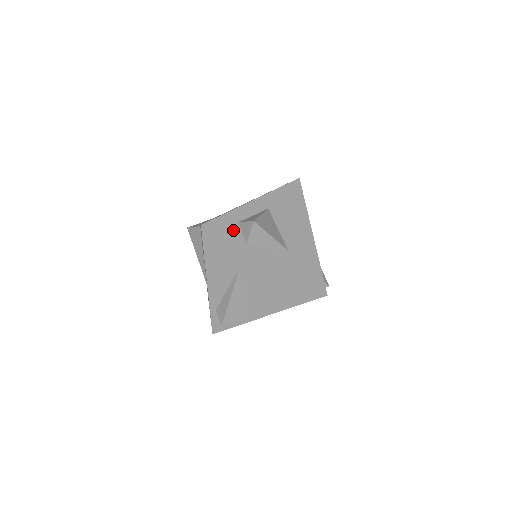
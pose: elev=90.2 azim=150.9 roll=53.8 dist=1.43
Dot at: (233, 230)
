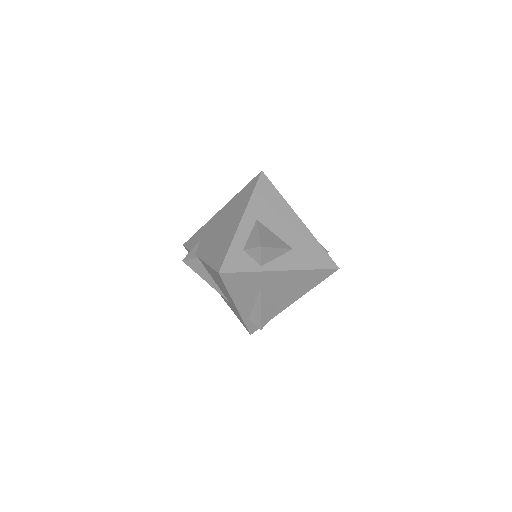
Dot at: (244, 260)
